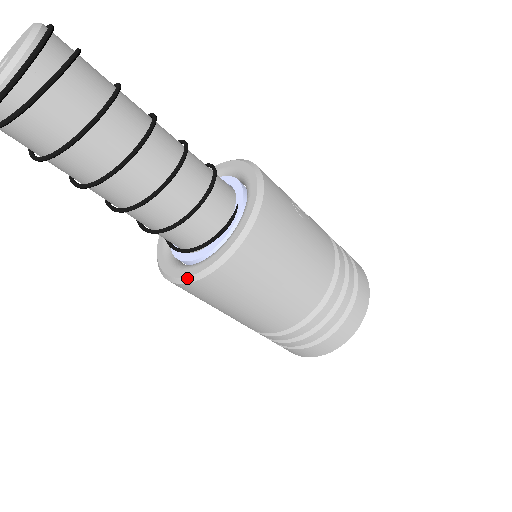
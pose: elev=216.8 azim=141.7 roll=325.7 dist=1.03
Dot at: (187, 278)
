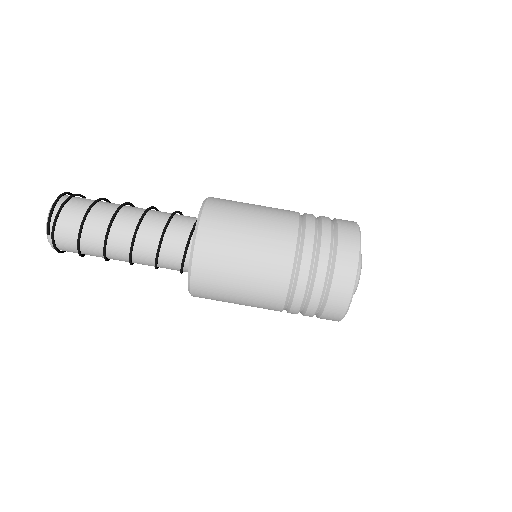
Dot at: (198, 217)
